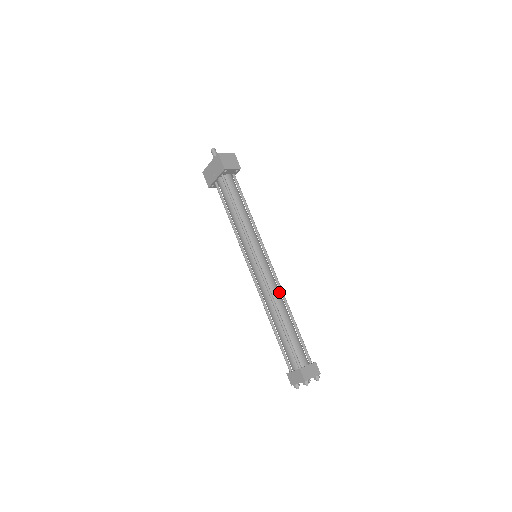
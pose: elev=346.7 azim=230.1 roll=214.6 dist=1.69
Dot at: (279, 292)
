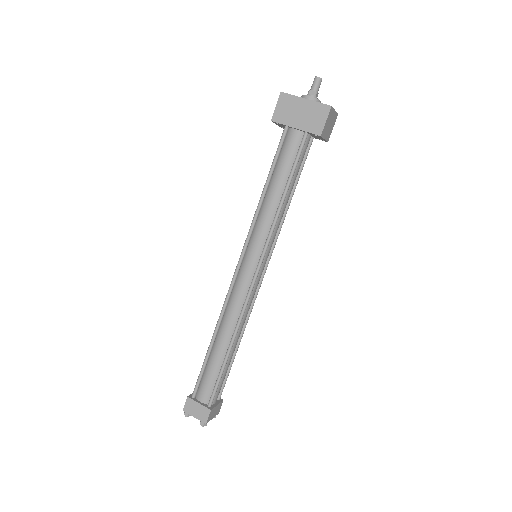
Dot at: (247, 313)
